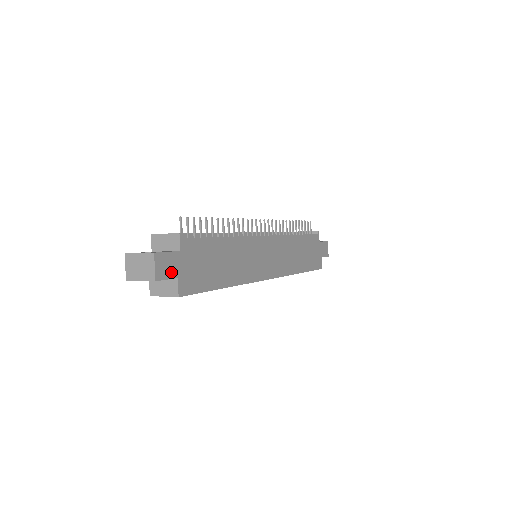
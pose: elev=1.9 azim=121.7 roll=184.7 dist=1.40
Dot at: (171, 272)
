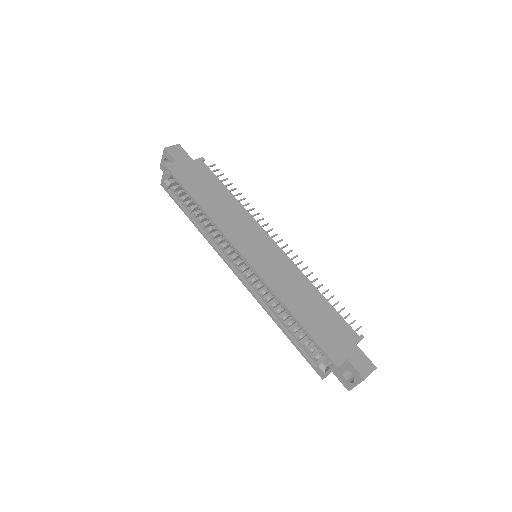
Dot at: (176, 157)
